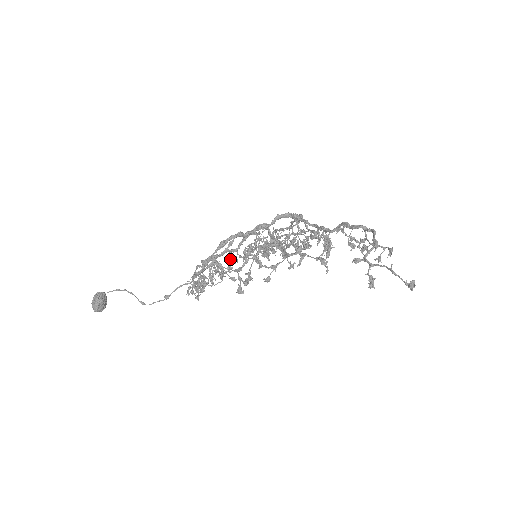
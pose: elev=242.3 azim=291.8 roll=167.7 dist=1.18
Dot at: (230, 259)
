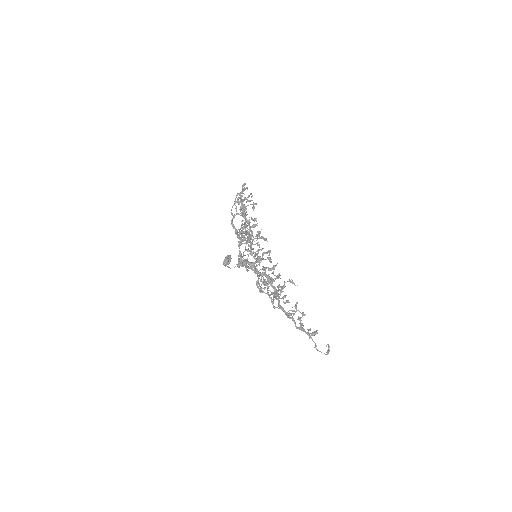
Dot at: occluded
